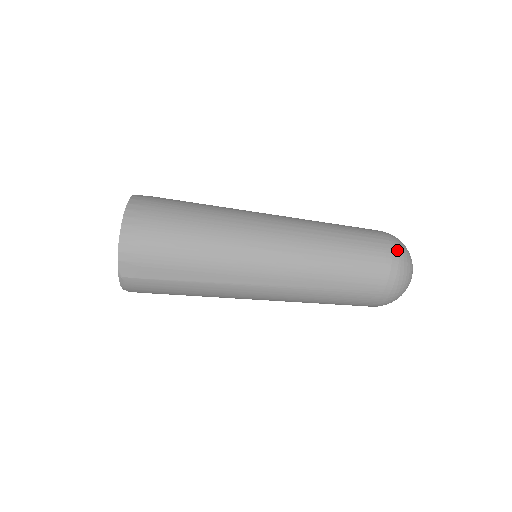
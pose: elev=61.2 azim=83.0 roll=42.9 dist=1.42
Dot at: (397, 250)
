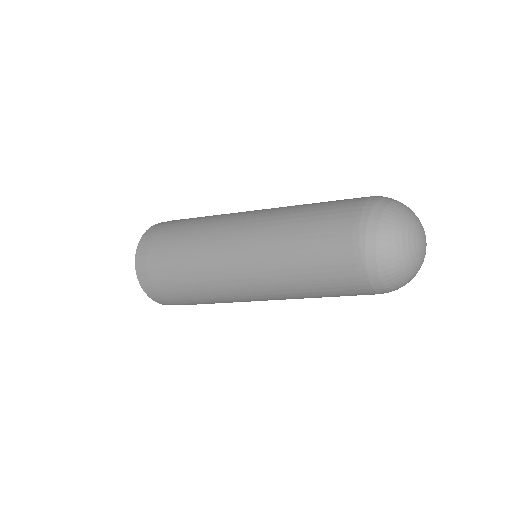
Dot at: (375, 273)
